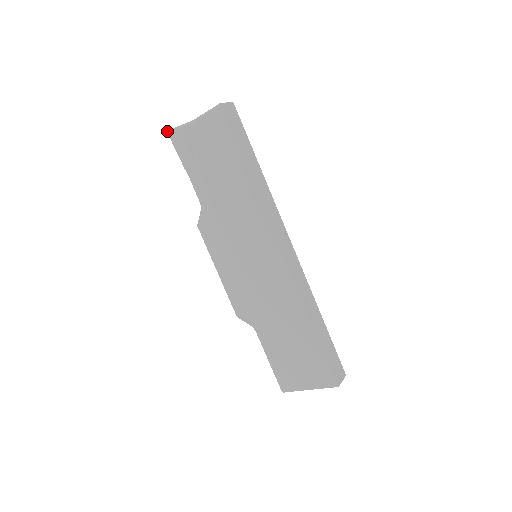
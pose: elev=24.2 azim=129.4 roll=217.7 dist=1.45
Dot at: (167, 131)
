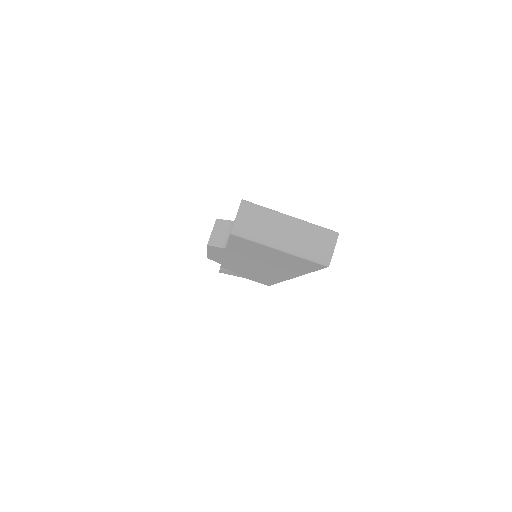
Dot at: occluded
